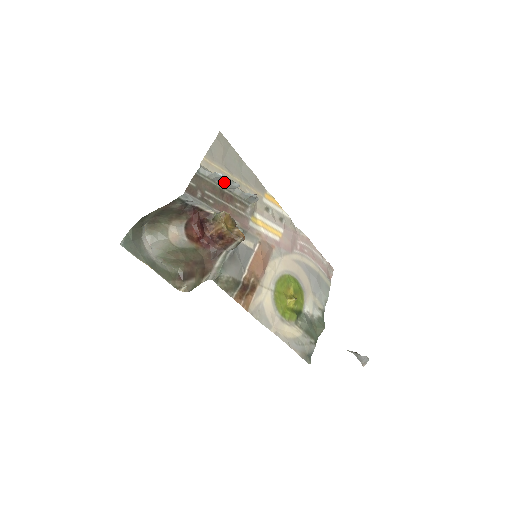
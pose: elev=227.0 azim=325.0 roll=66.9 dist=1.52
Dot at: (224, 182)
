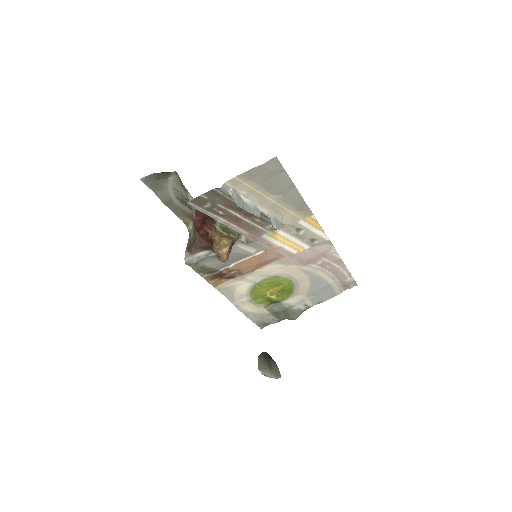
Dot at: (244, 206)
